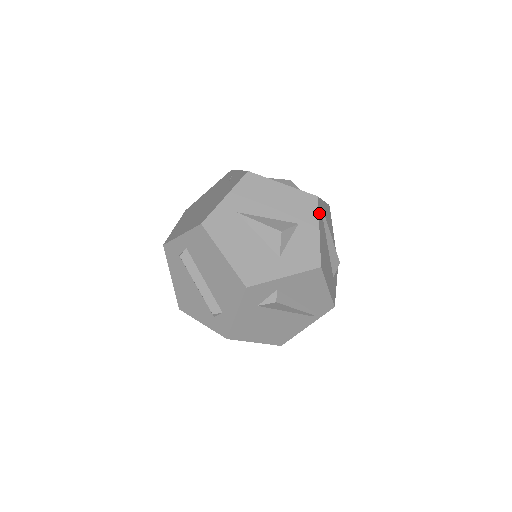
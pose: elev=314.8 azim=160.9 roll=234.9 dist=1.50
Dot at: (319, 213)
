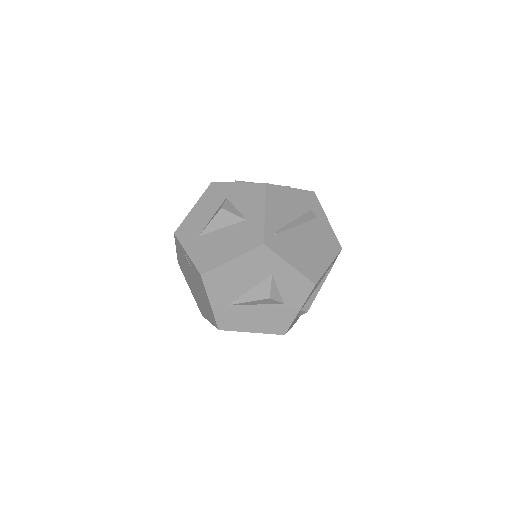
Dot at: (276, 251)
